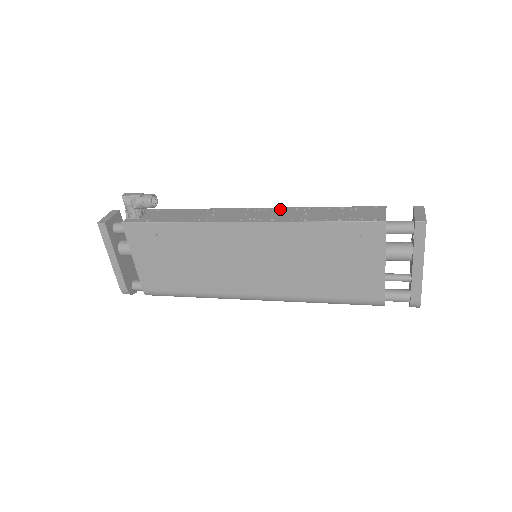
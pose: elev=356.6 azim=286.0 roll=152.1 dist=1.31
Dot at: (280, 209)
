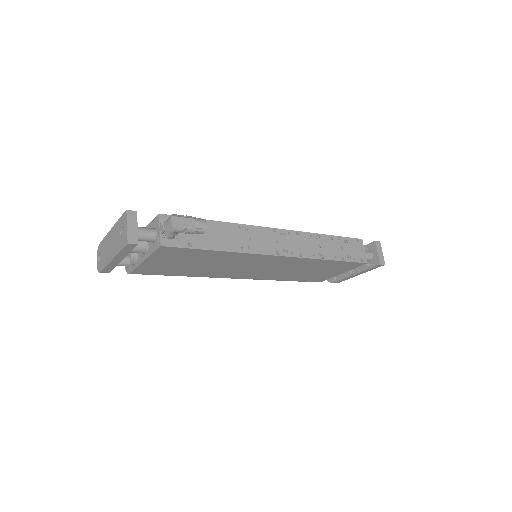
Dot at: (300, 235)
